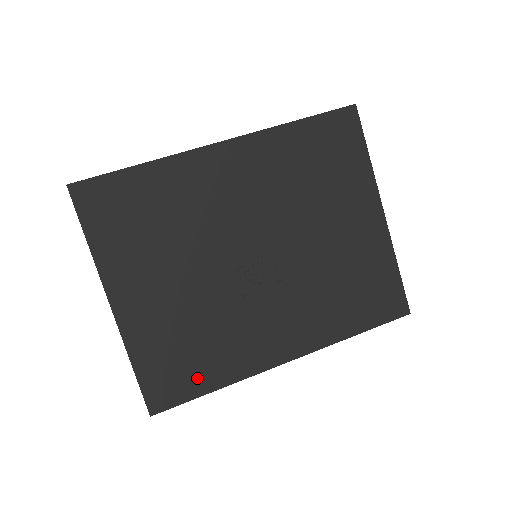
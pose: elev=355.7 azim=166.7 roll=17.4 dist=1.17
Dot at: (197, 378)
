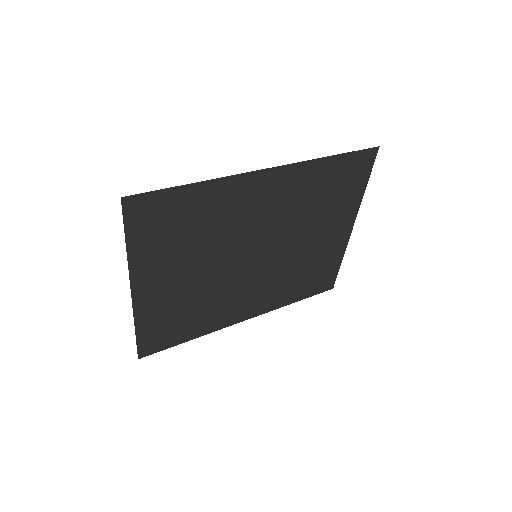
Dot at: (181, 334)
